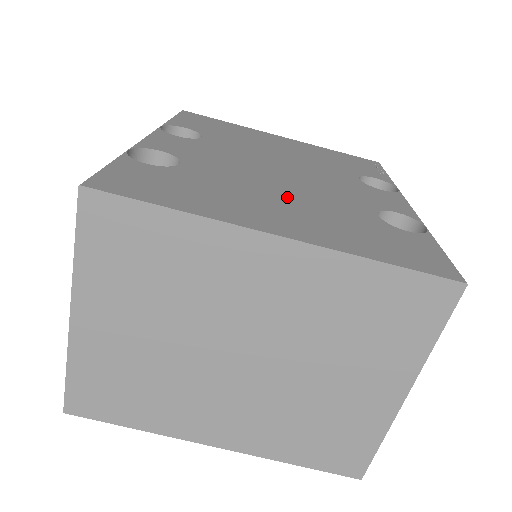
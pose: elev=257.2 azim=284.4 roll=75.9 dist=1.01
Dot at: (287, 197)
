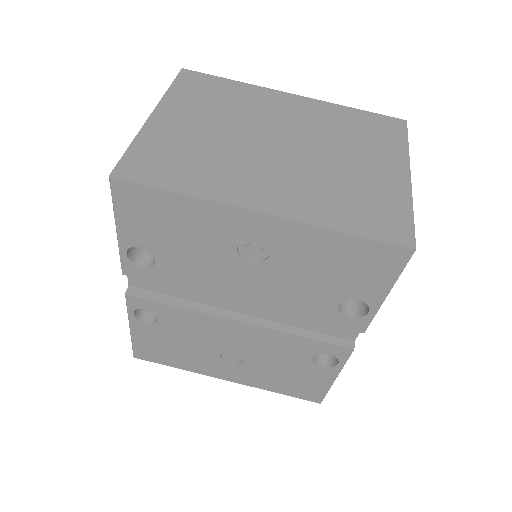
Dot at: occluded
